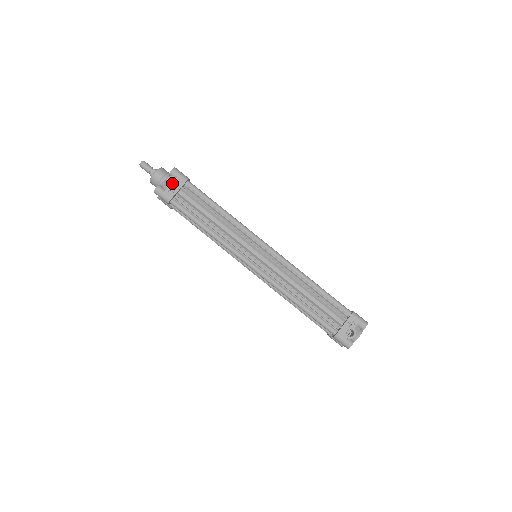
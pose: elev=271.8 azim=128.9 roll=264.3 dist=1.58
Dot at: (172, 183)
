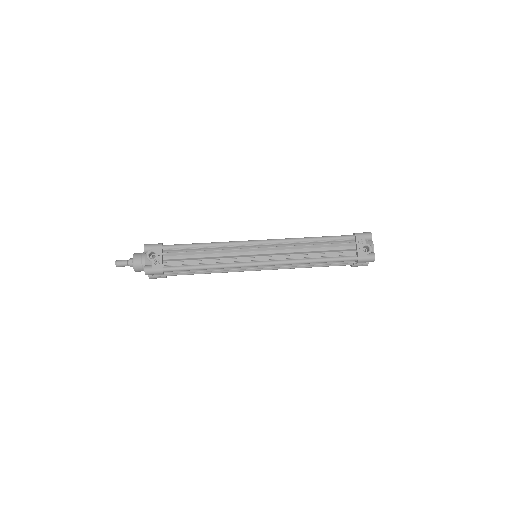
Dot at: occluded
